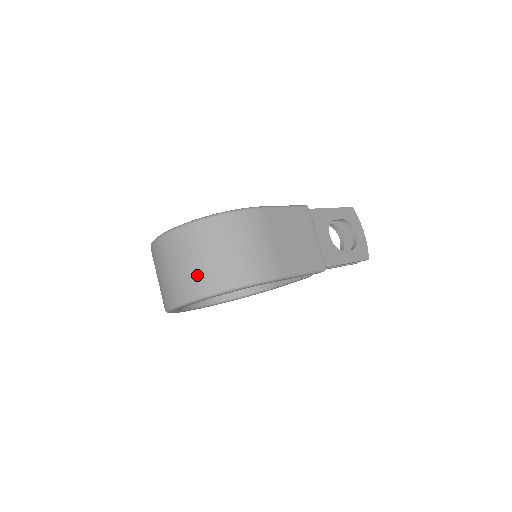
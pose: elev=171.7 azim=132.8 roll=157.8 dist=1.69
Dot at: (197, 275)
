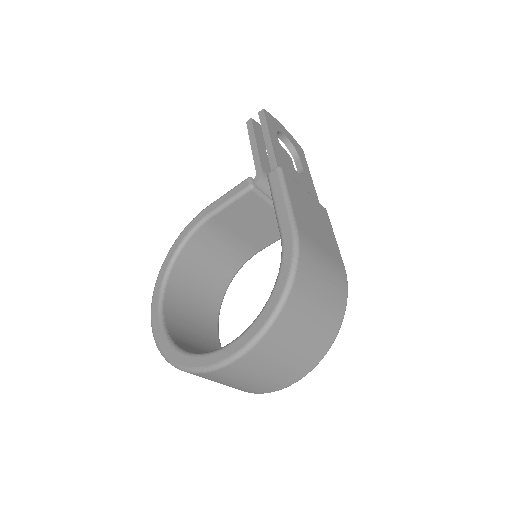
Dot at: (306, 354)
